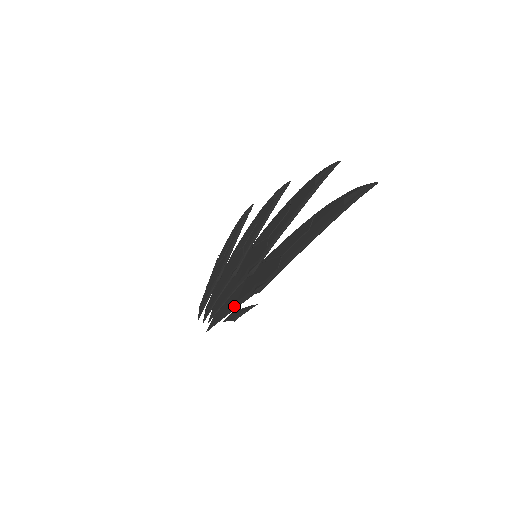
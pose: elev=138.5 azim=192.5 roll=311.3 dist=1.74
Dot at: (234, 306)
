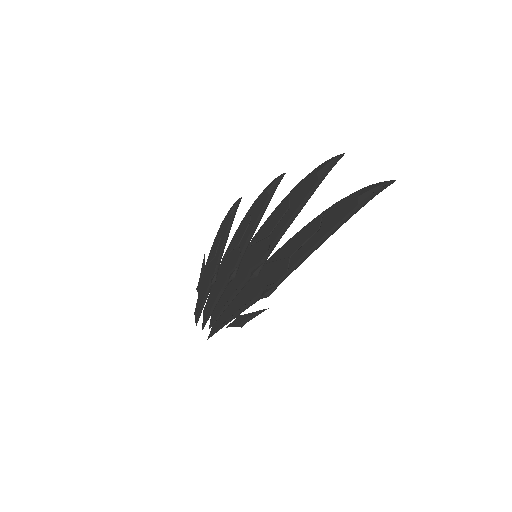
Dot at: (239, 311)
